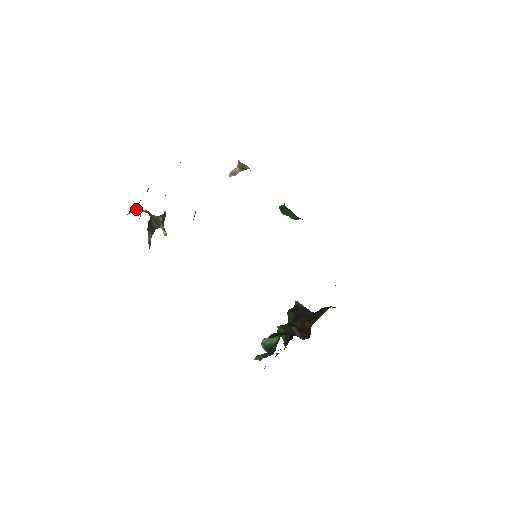
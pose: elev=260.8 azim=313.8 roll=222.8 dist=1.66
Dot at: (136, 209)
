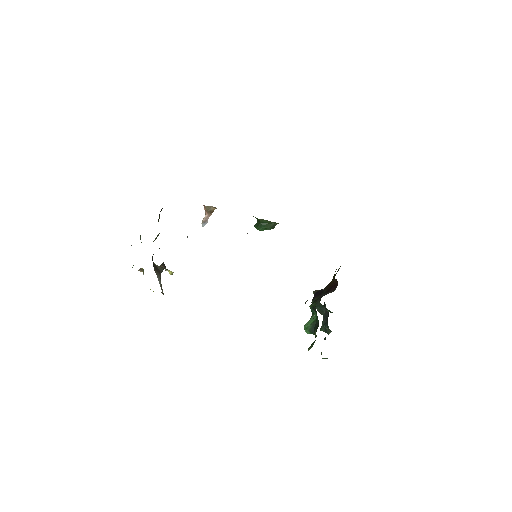
Dot at: occluded
